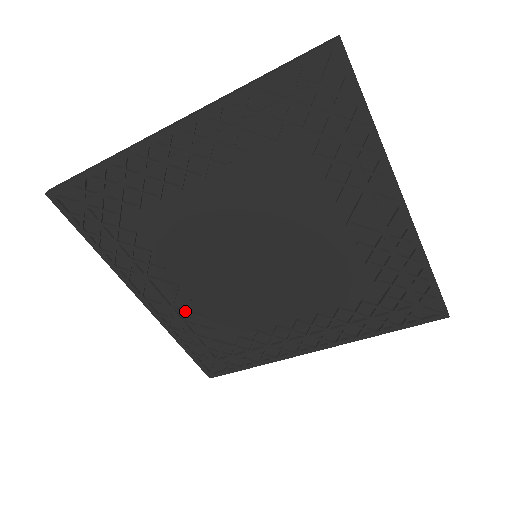
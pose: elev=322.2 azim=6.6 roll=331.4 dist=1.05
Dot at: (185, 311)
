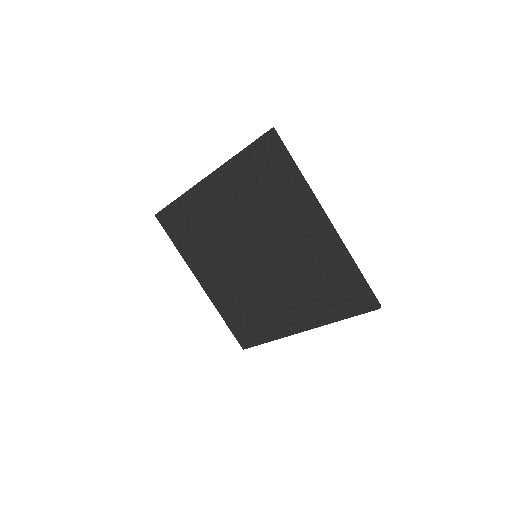
Dot at: (224, 294)
